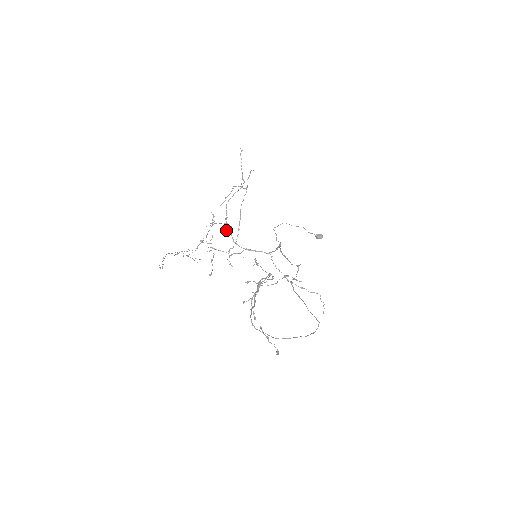
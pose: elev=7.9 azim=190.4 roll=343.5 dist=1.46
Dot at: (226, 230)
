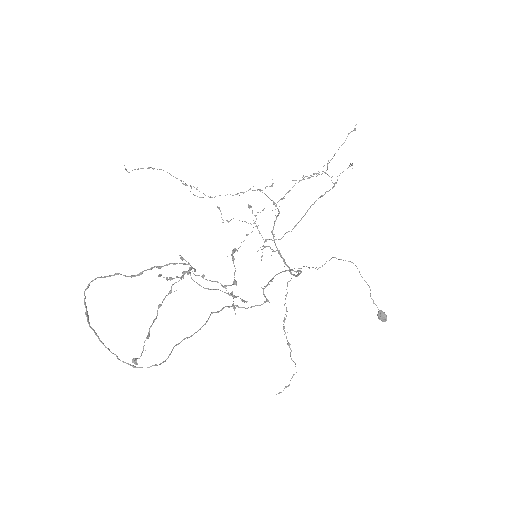
Dot at: occluded
